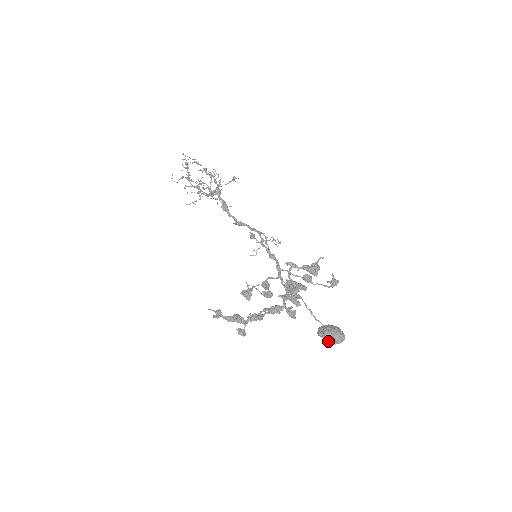
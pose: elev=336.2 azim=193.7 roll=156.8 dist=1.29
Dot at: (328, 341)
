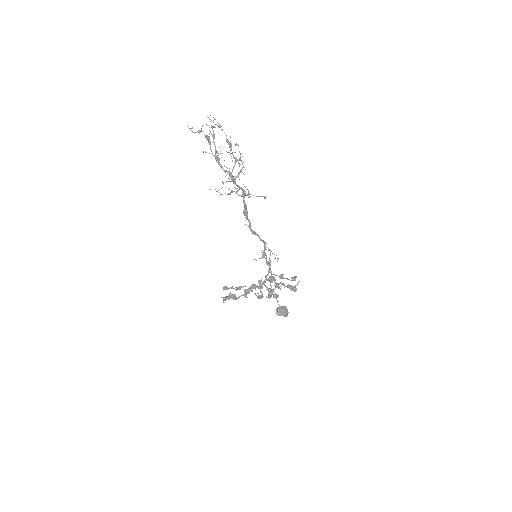
Dot at: occluded
